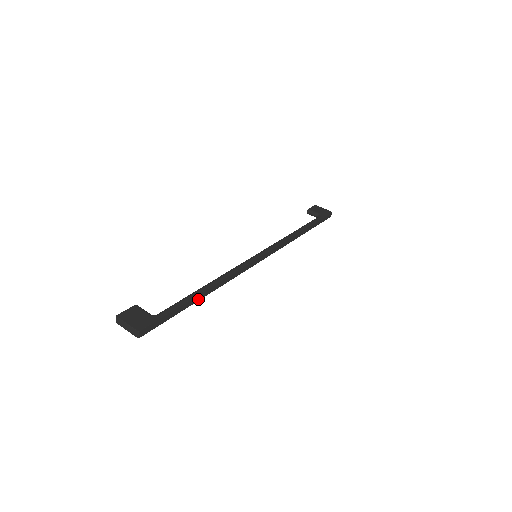
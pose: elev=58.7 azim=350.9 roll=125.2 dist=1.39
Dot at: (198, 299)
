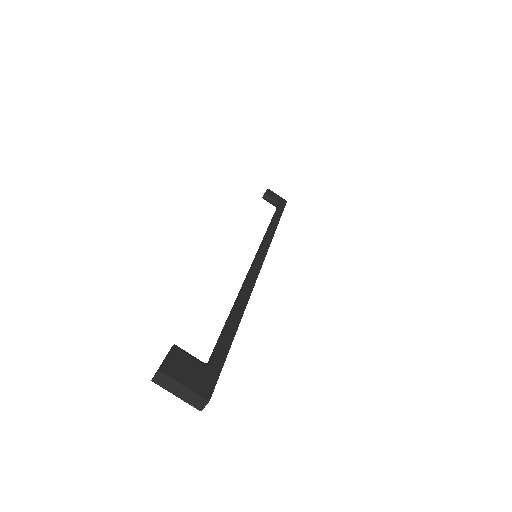
Dot at: occluded
